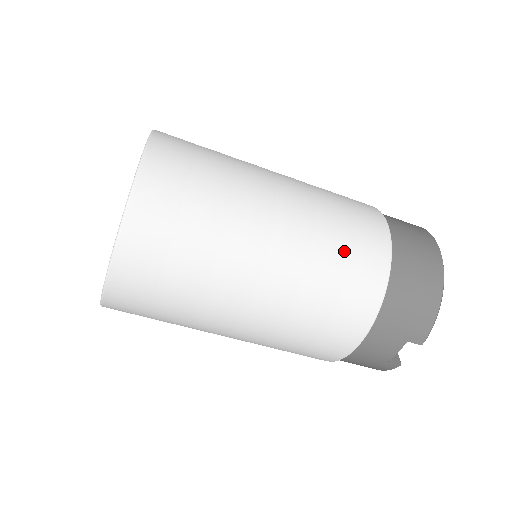
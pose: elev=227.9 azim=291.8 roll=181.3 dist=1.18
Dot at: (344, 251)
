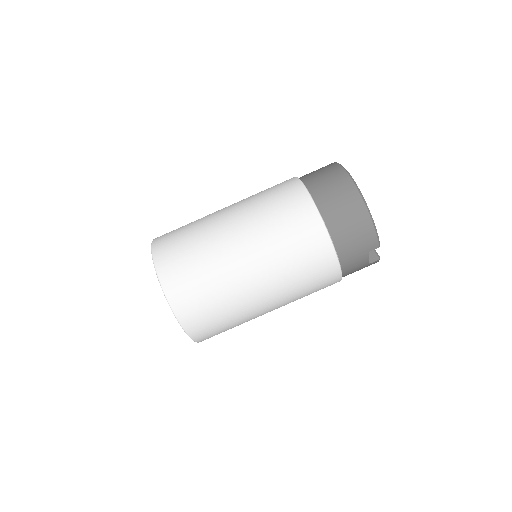
Dot at: (292, 241)
